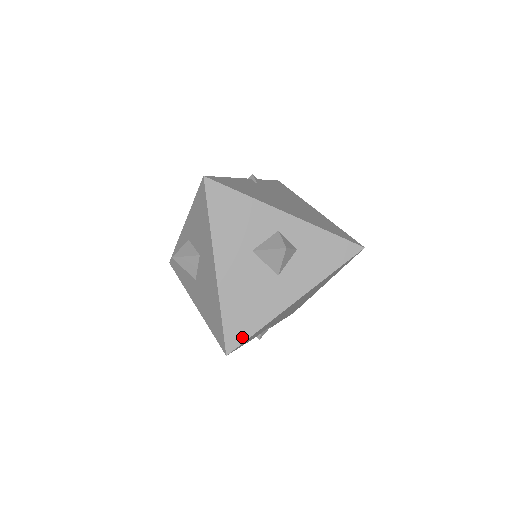
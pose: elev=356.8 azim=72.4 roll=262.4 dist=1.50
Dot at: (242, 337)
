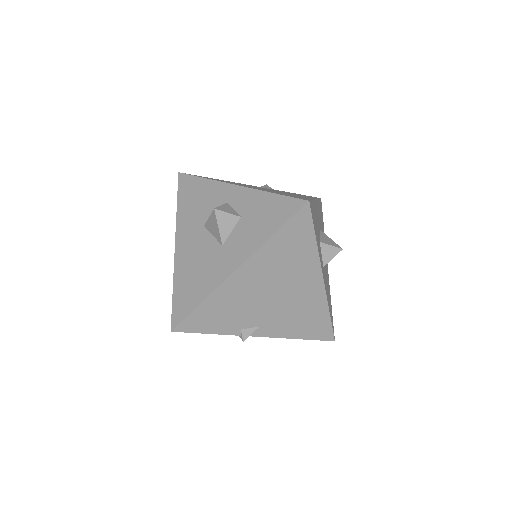
Dot at: (186, 311)
